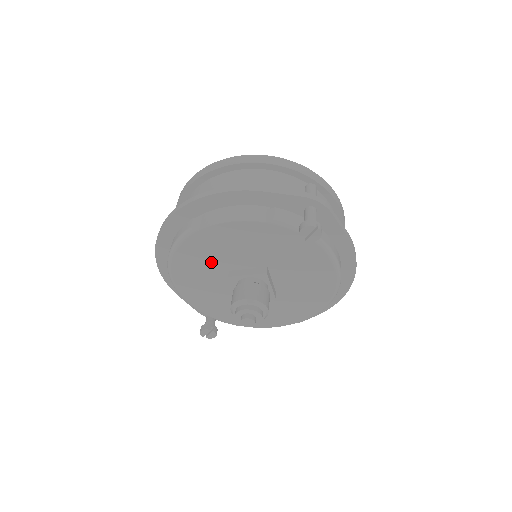
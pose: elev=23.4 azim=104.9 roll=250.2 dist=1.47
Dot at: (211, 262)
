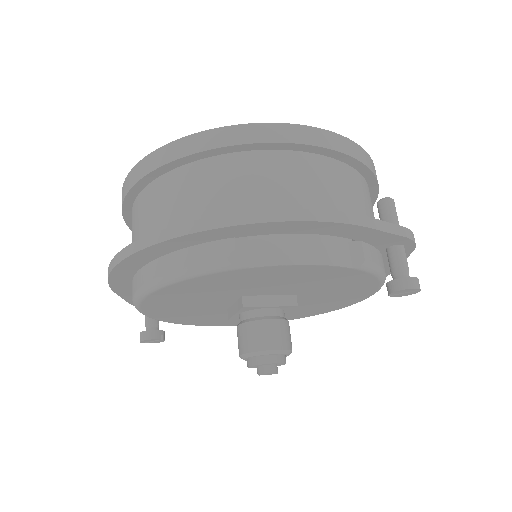
Dot at: (227, 289)
